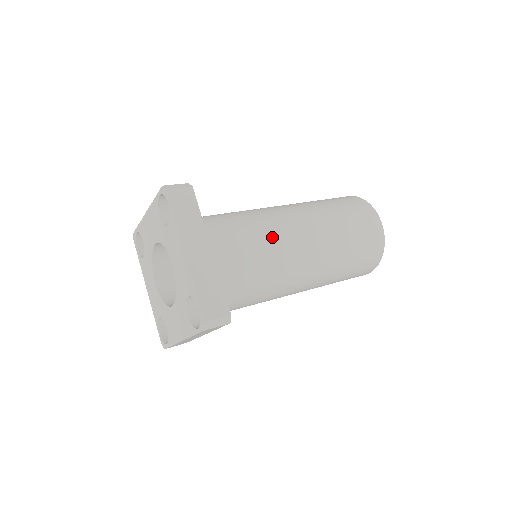
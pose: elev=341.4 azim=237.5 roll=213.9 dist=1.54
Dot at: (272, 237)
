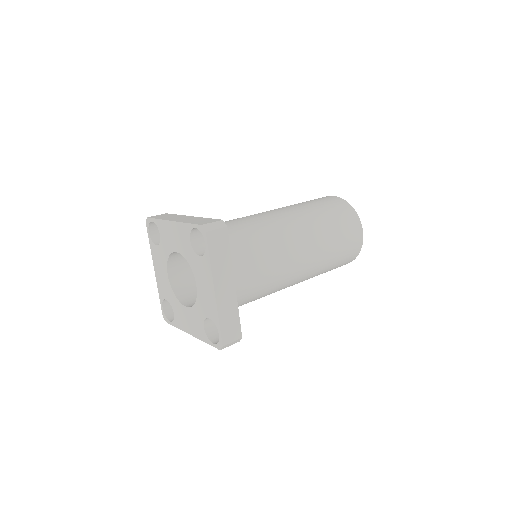
Dot at: (279, 259)
